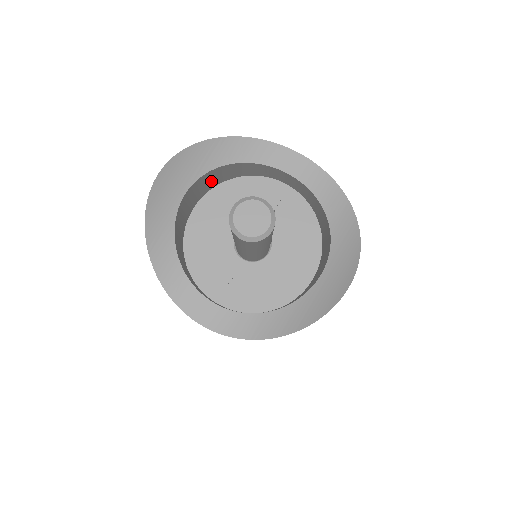
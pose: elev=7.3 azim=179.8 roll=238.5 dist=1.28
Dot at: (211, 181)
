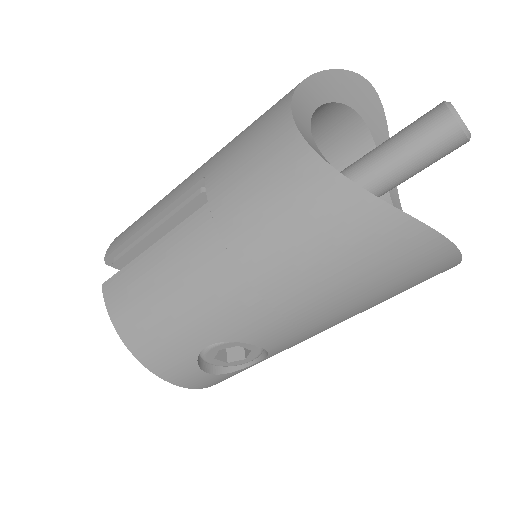
Dot at: (347, 157)
